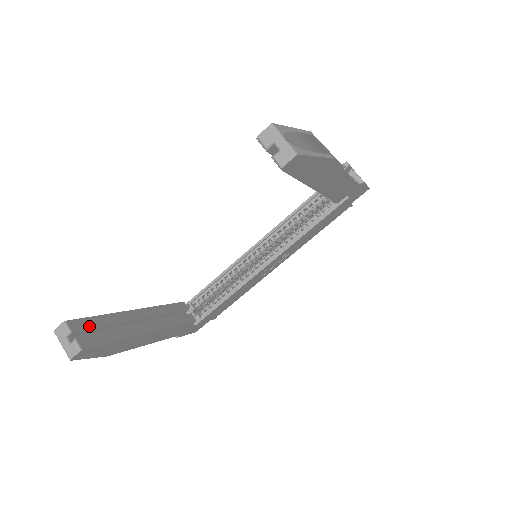
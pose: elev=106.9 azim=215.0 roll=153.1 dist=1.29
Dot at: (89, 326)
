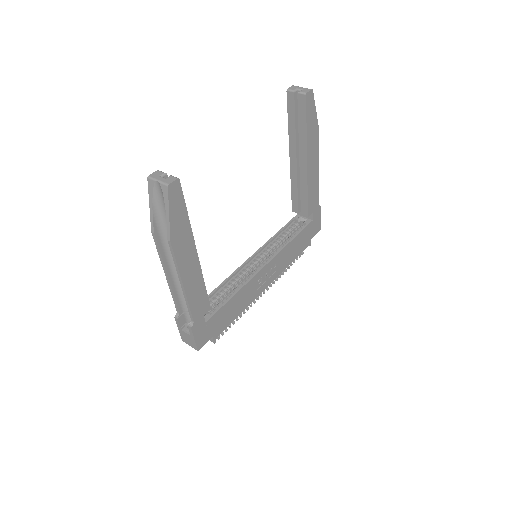
Dot at: occluded
